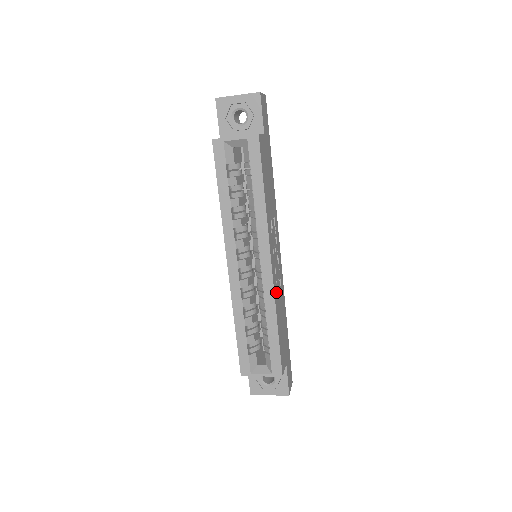
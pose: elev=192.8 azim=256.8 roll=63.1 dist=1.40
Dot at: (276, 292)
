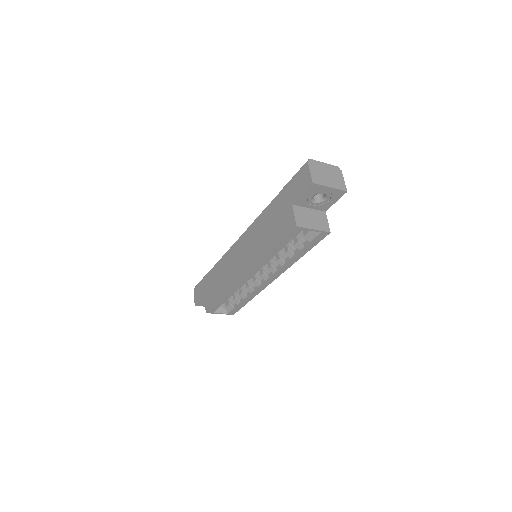
Dot at: occluded
